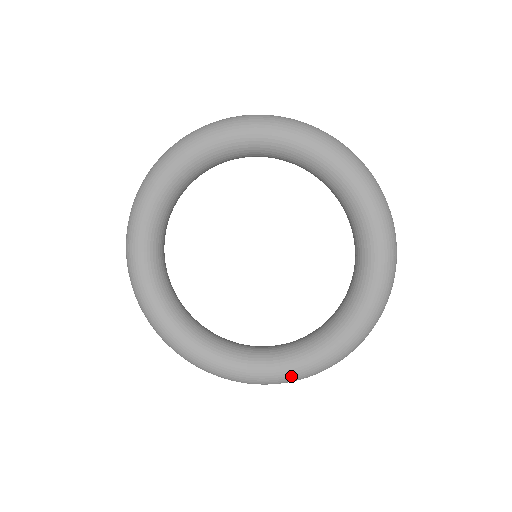
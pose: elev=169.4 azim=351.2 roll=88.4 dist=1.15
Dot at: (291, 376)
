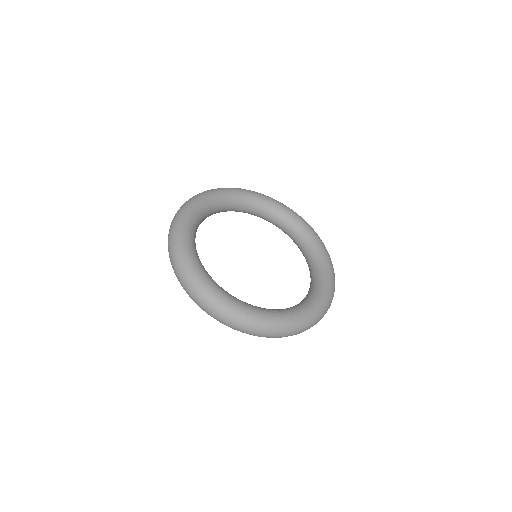
Dot at: (233, 308)
